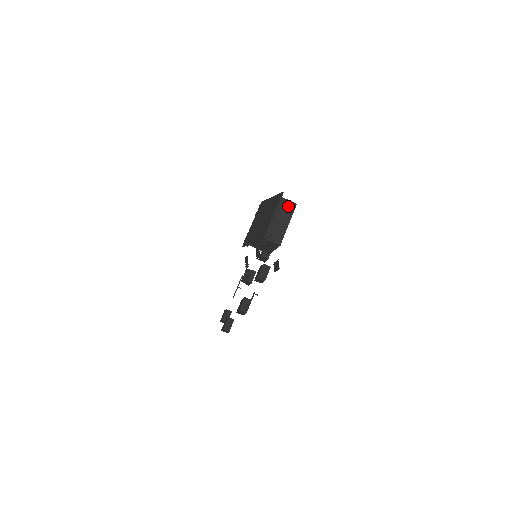
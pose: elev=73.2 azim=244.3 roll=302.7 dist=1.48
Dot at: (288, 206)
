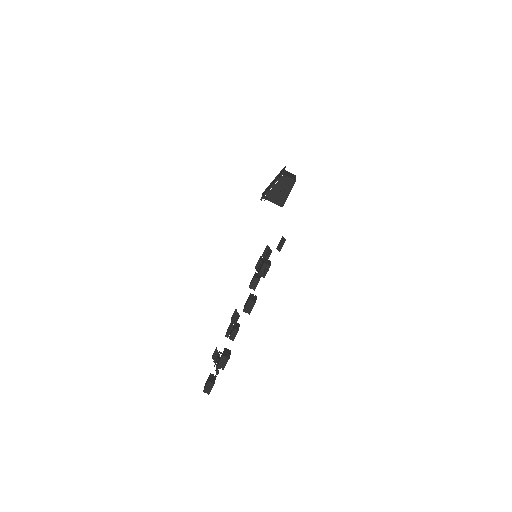
Dot at: (291, 173)
